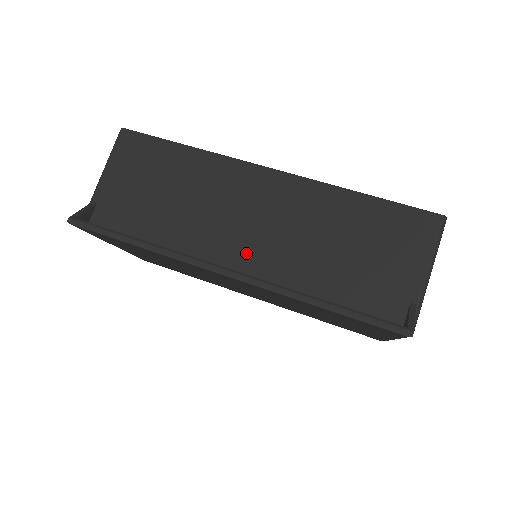
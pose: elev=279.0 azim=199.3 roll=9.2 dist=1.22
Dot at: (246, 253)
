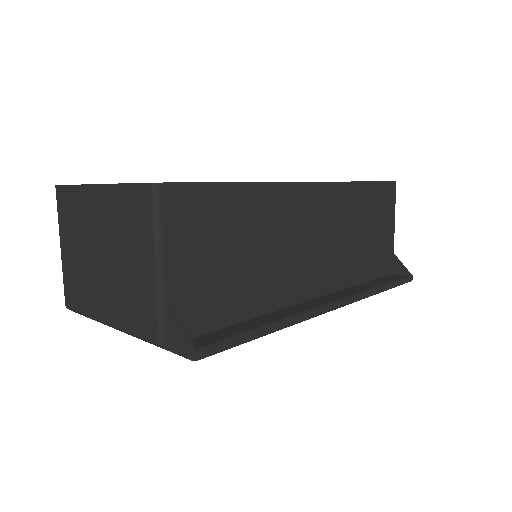
Dot at: (315, 274)
